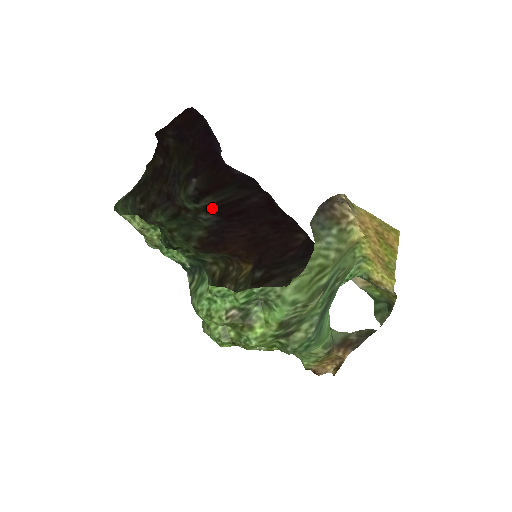
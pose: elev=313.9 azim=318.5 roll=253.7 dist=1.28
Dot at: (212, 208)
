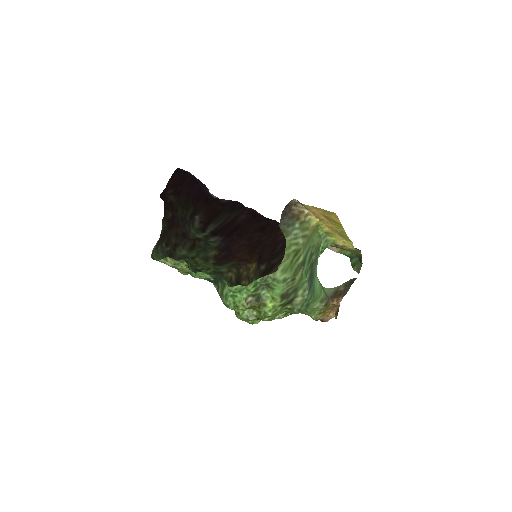
Dot at: (216, 232)
